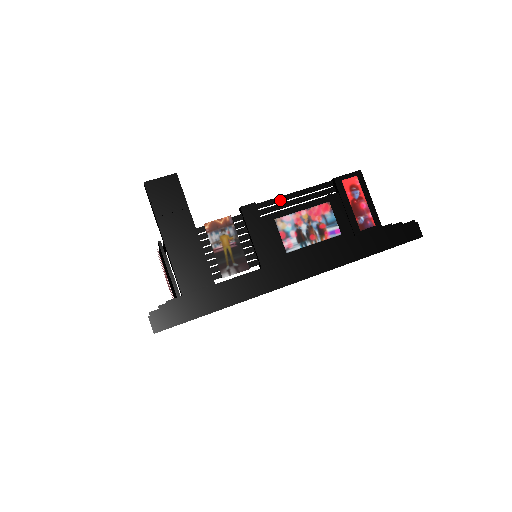
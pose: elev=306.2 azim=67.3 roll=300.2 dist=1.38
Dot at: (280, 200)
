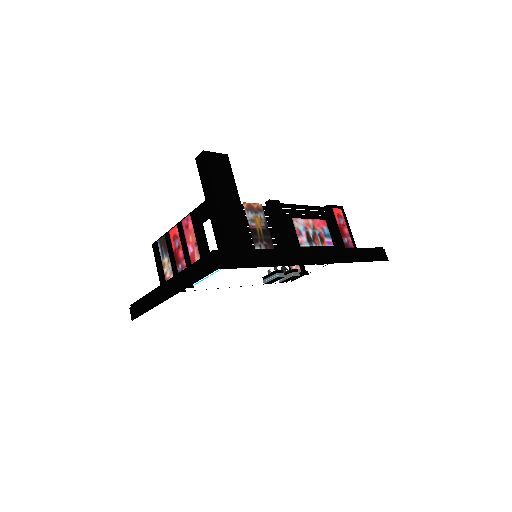
Dot at: (293, 207)
